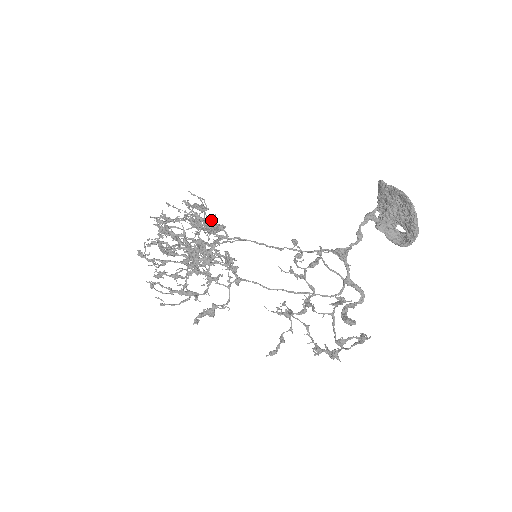
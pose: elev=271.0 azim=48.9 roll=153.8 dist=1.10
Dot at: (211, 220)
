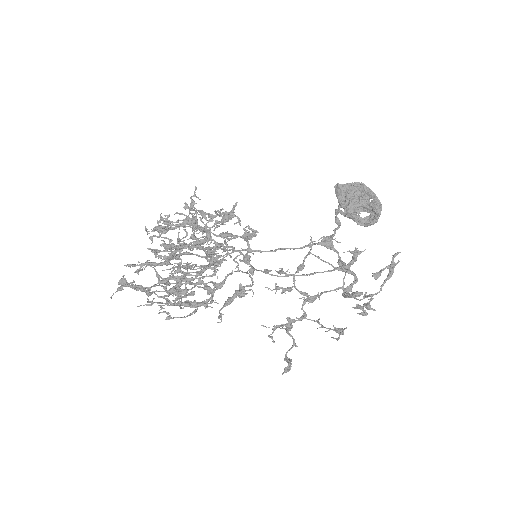
Dot at: (222, 208)
